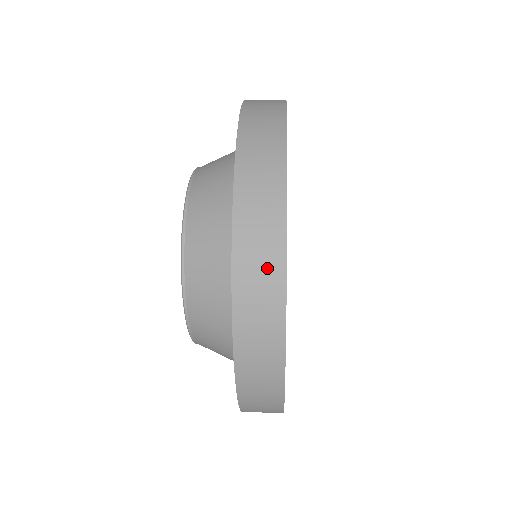
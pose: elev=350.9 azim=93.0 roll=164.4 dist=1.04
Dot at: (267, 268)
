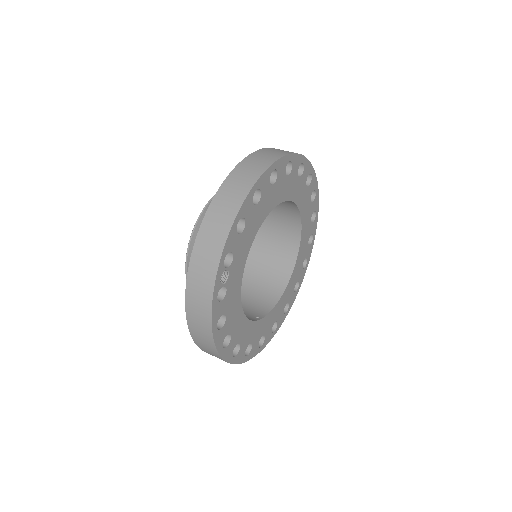
Dot at: (203, 297)
